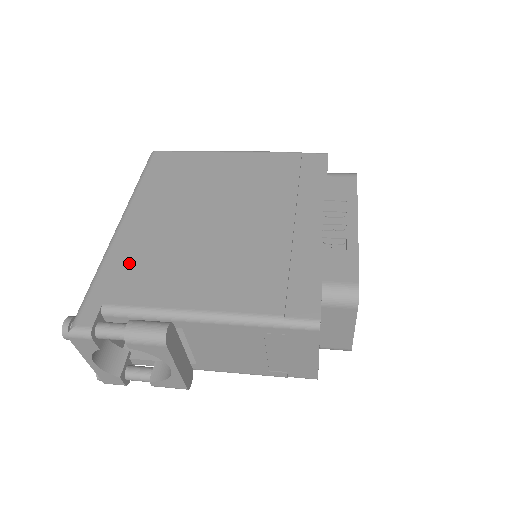
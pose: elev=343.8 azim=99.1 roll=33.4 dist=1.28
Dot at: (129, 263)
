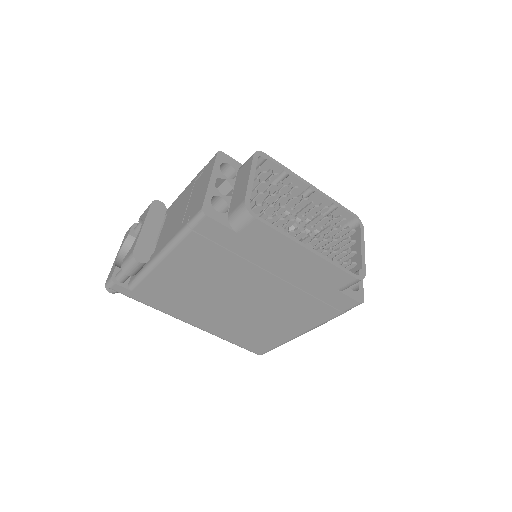
Dot at: occluded
